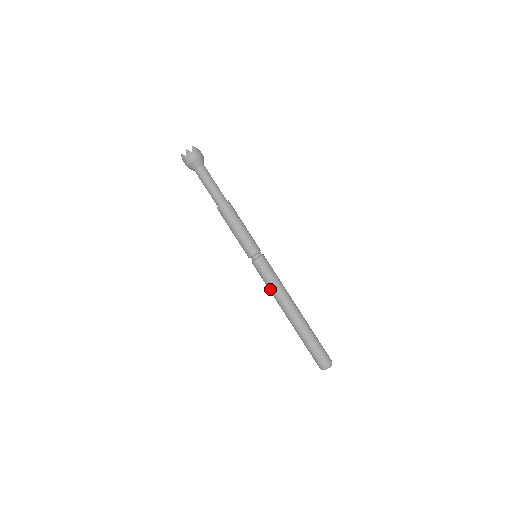
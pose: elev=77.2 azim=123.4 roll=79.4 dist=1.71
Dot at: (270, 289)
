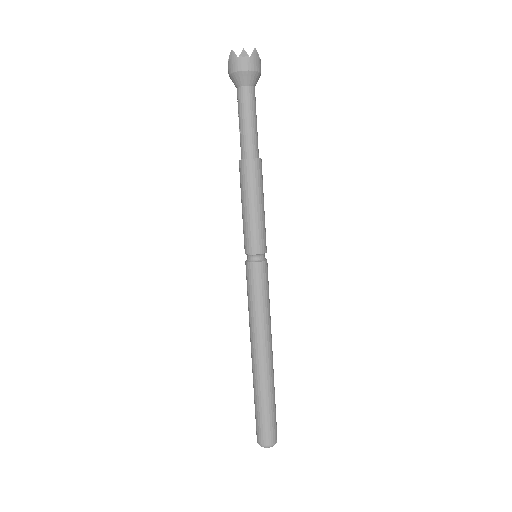
Dot at: (251, 311)
